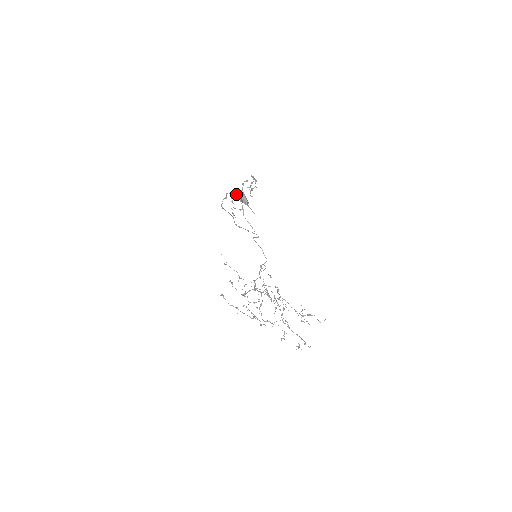
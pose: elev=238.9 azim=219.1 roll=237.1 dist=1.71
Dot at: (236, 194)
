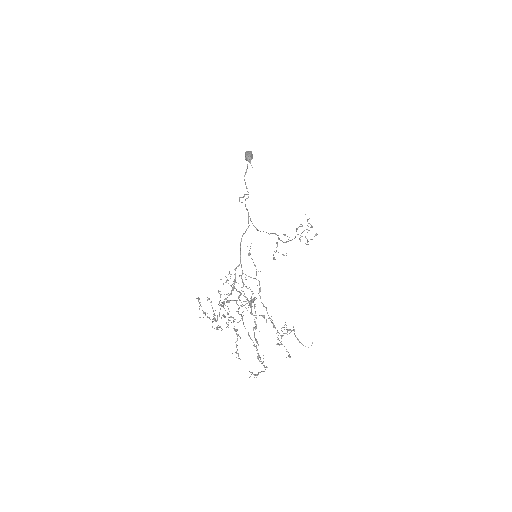
Dot at: (283, 234)
